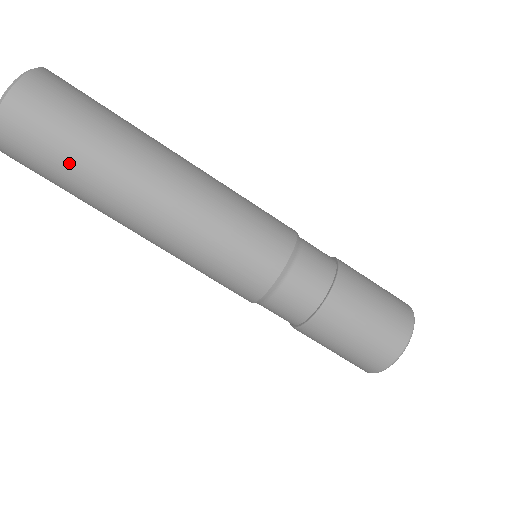
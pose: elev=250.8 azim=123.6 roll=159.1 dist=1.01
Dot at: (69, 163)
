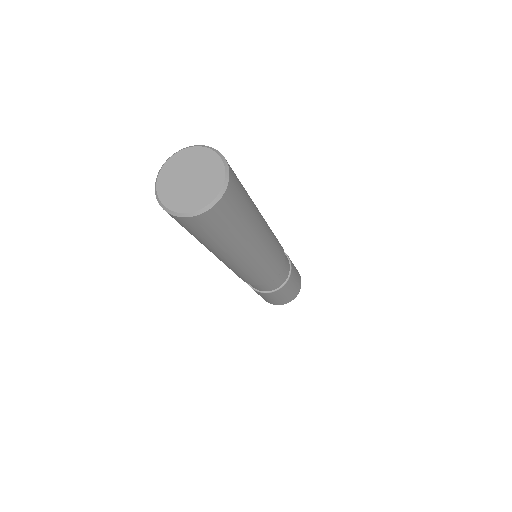
Dot at: occluded
